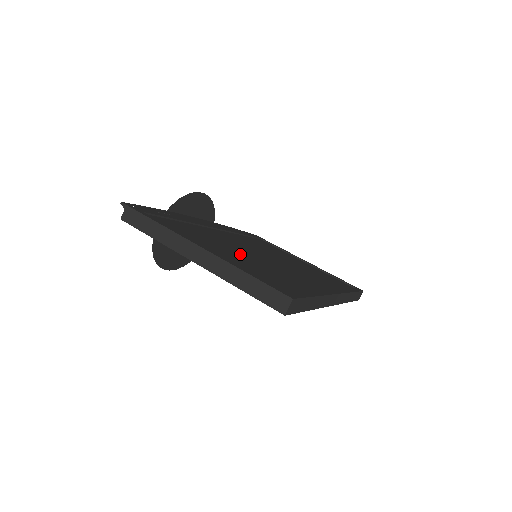
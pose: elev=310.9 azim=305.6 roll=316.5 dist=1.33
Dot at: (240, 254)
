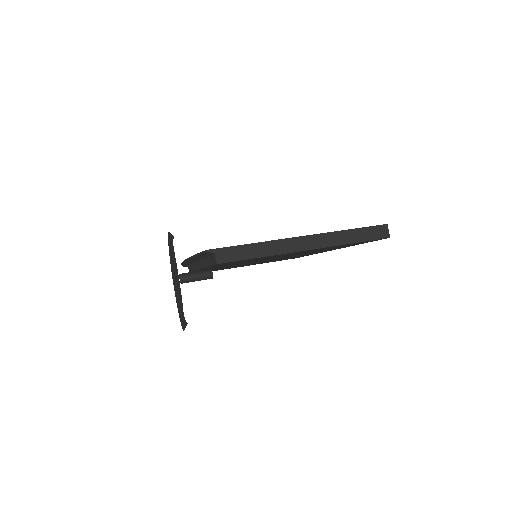
Dot at: occluded
